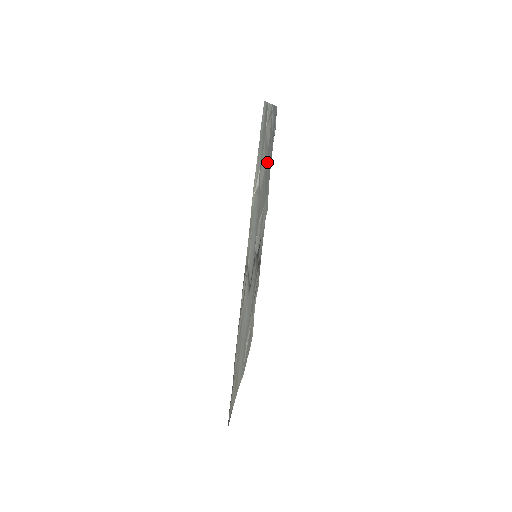
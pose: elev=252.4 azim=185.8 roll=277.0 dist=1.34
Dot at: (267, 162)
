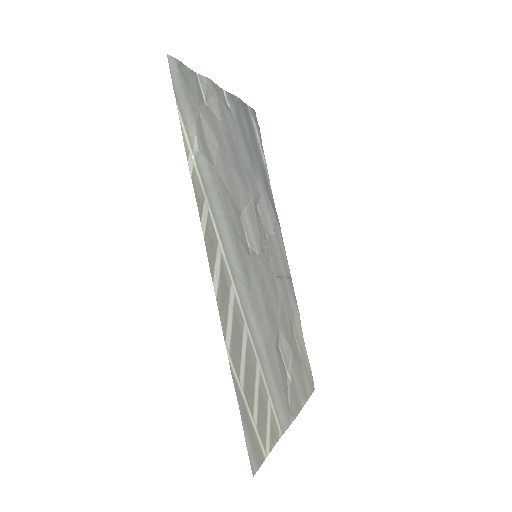
Dot at: (231, 145)
